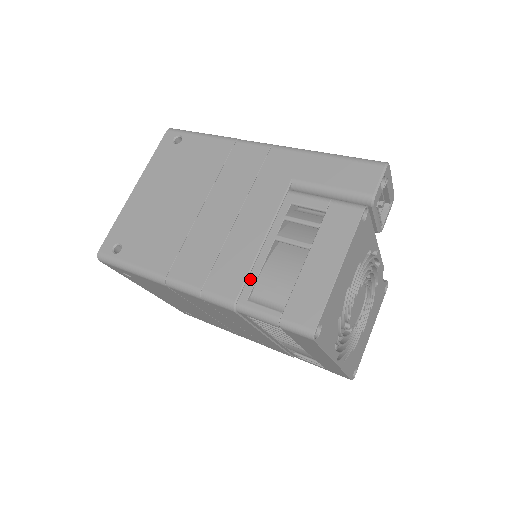
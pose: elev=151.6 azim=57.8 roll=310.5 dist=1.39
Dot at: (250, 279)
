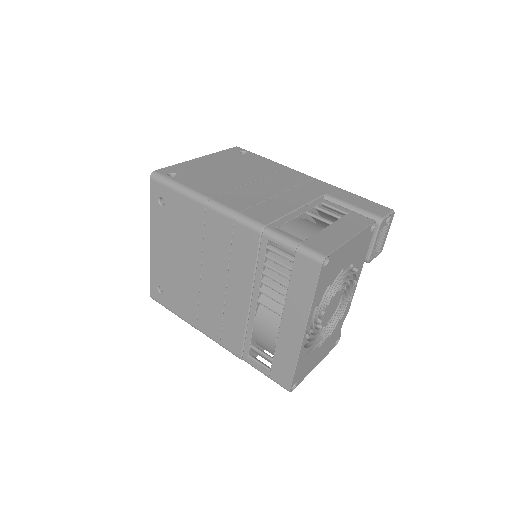
Dot at: (281, 221)
